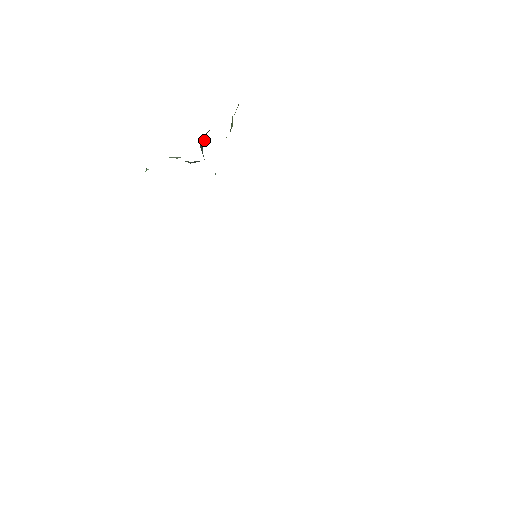
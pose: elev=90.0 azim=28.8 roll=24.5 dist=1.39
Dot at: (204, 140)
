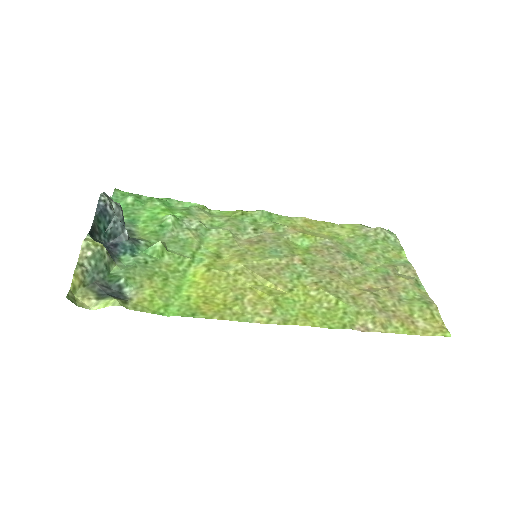
Dot at: (99, 214)
